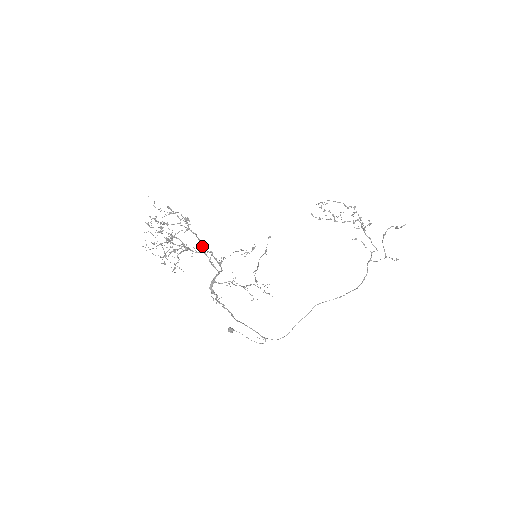
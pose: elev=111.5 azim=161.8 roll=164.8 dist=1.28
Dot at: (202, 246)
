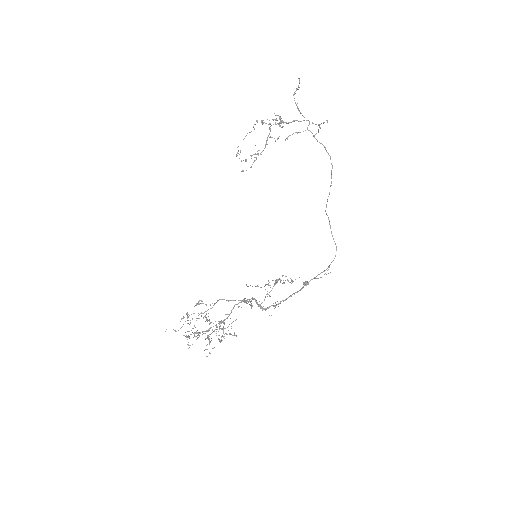
Dot at: occluded
